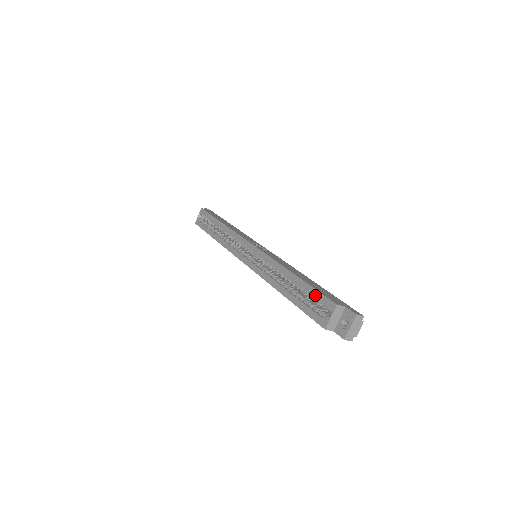
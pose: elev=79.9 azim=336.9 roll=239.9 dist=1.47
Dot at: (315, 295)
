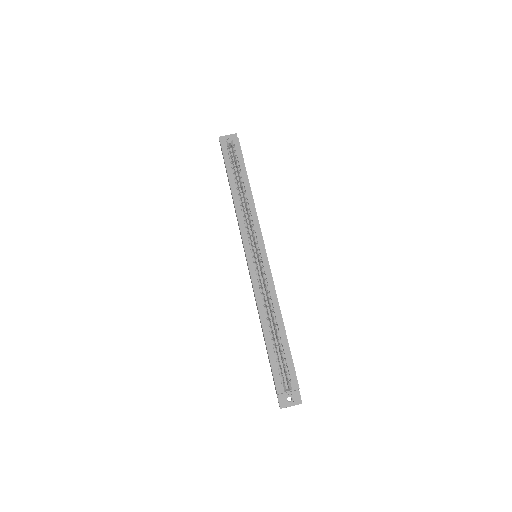
Dot at: (289, 363)
